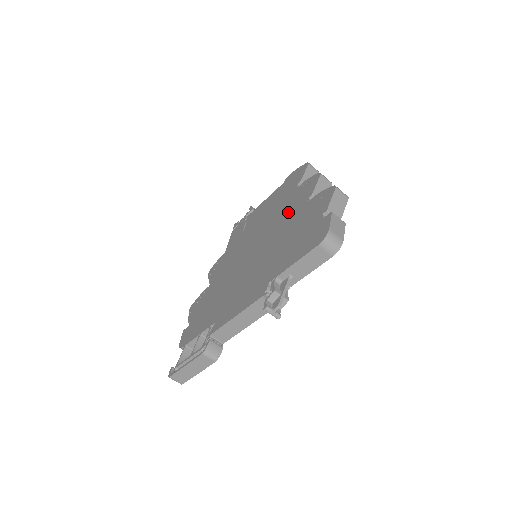
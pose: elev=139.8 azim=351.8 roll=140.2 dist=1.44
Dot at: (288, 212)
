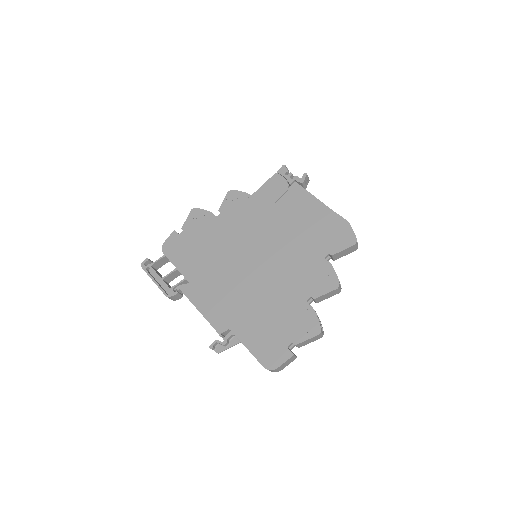
Dot at: (295, 276)
